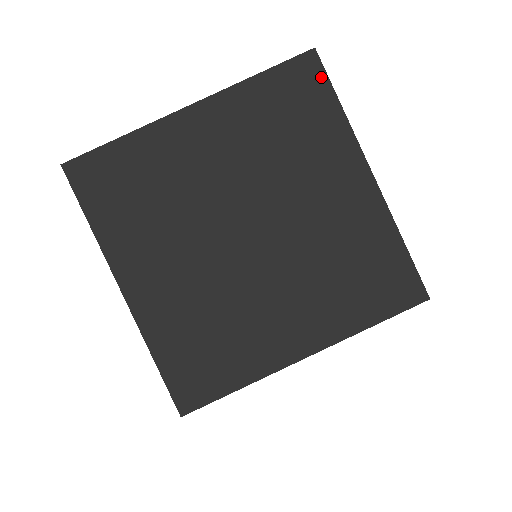
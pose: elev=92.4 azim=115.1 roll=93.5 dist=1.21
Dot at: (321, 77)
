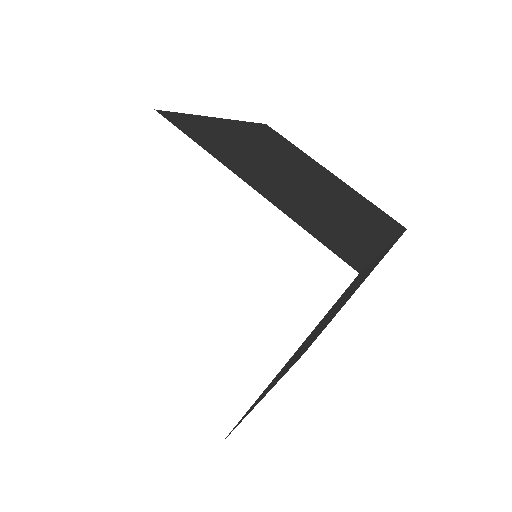
Dot at: occluded
